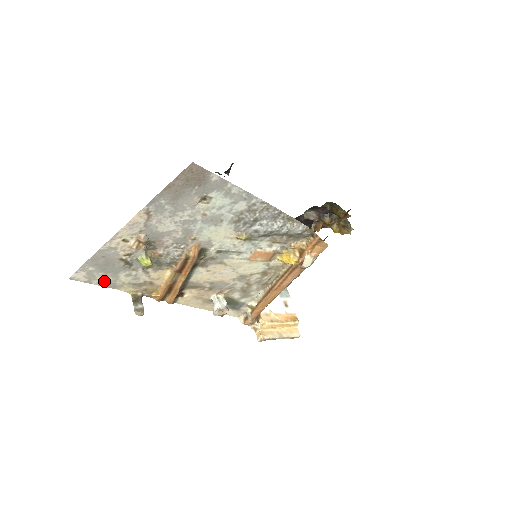
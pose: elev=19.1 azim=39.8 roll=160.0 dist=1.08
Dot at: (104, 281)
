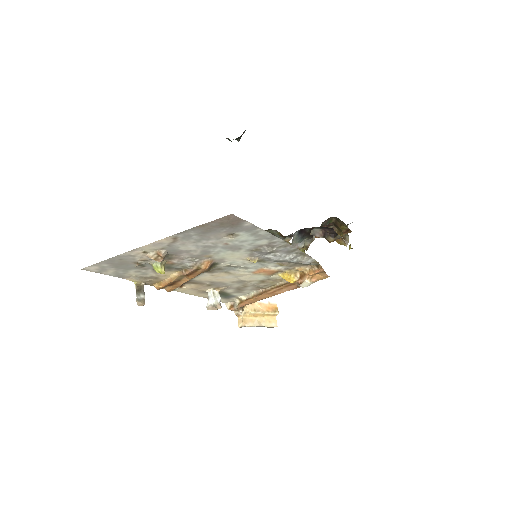
Dot at: (114, 273)
